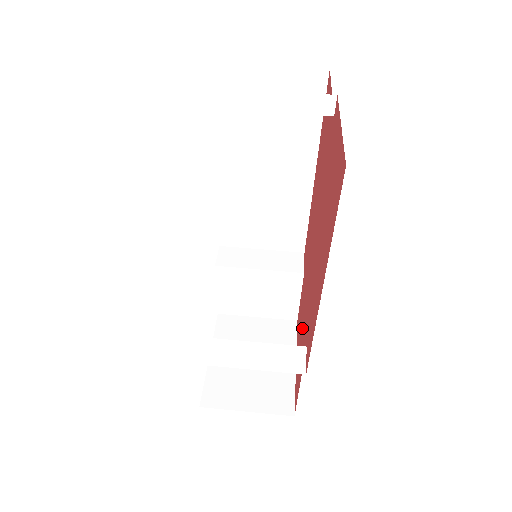
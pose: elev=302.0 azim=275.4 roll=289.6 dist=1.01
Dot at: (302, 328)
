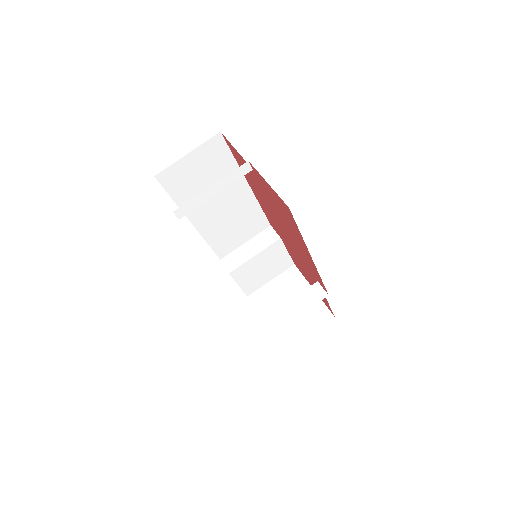
Dot at: (305, 270)
